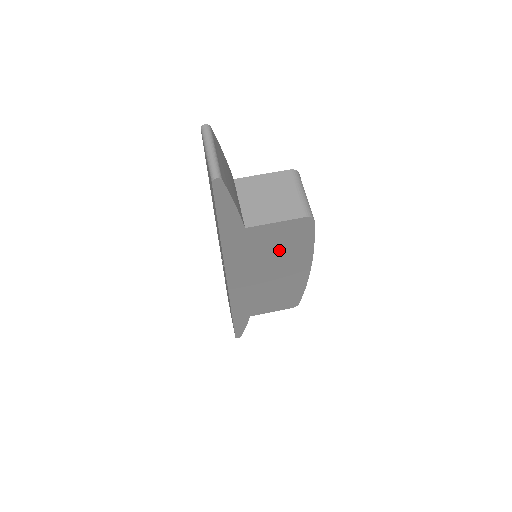
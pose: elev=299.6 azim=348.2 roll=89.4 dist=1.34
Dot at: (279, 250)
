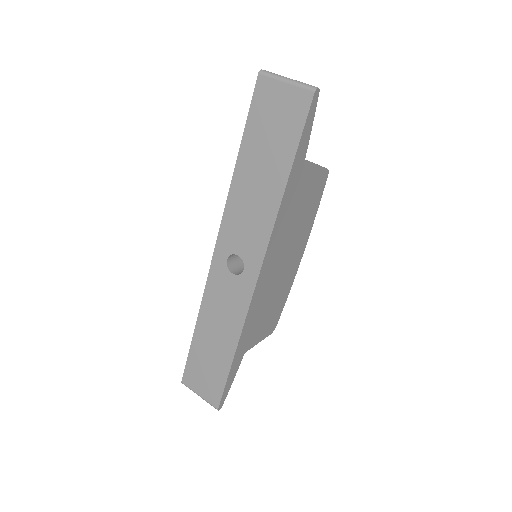
Dot at: (301, 218)
